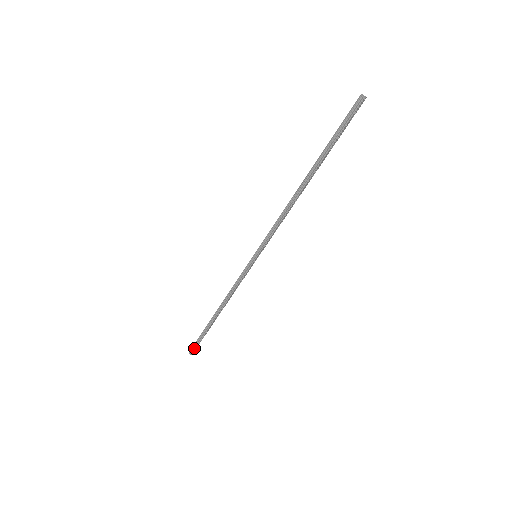
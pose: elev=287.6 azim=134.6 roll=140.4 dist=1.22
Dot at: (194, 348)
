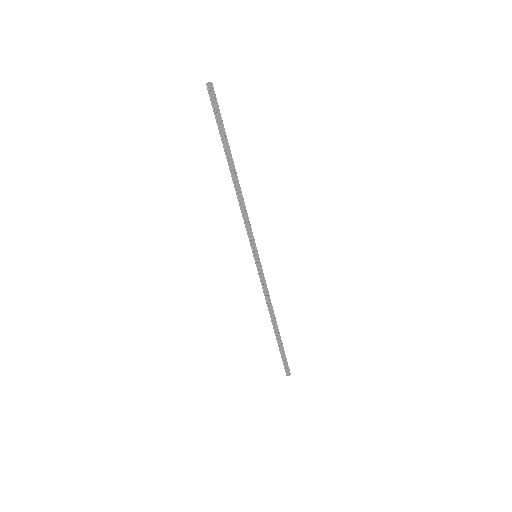
Dot at: (285, 368)
